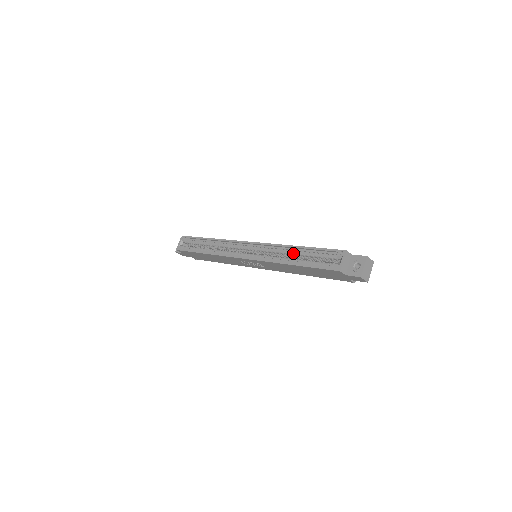
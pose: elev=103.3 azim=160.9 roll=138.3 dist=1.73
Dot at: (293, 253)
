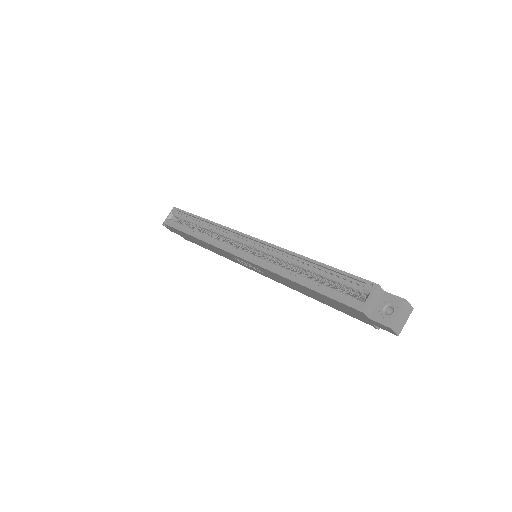
Dot at: (303, 267)
